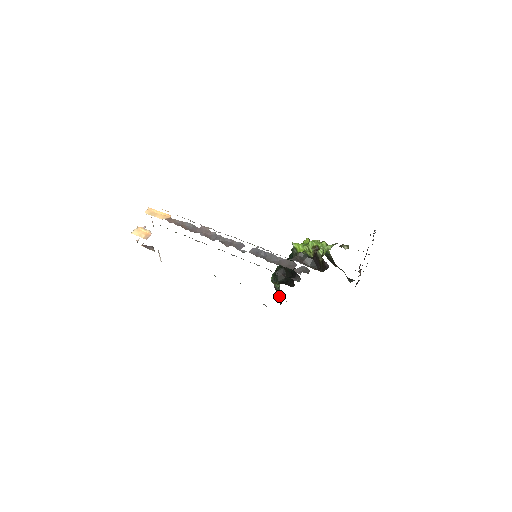
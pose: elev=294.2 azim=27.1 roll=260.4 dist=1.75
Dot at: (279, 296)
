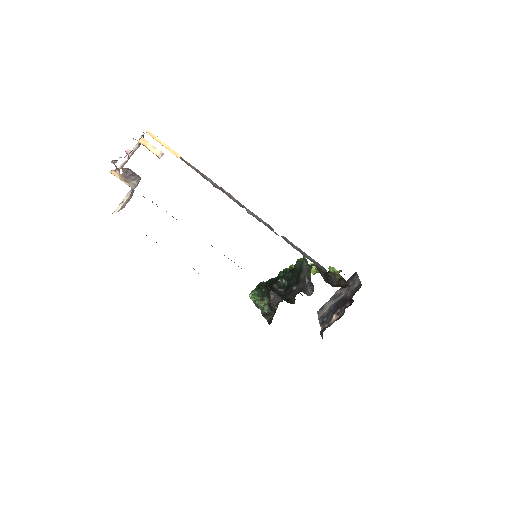
Dot at: (265, 315)
